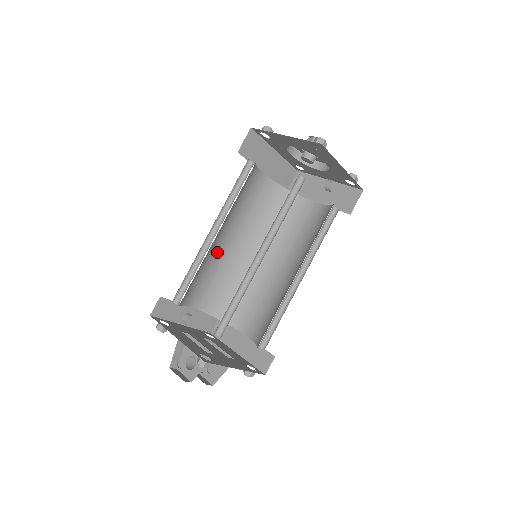
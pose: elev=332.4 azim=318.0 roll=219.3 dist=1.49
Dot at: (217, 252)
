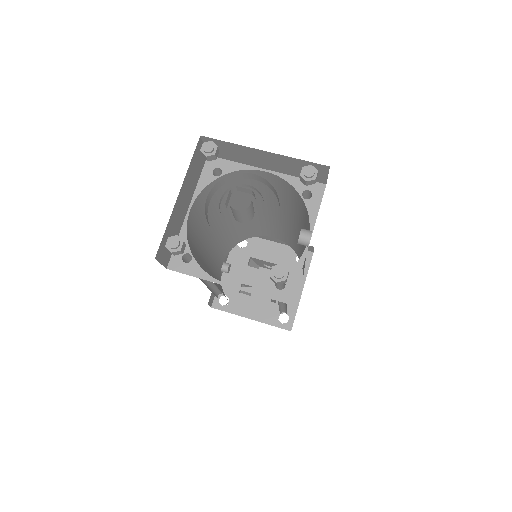
Dot at: (210, 255)
